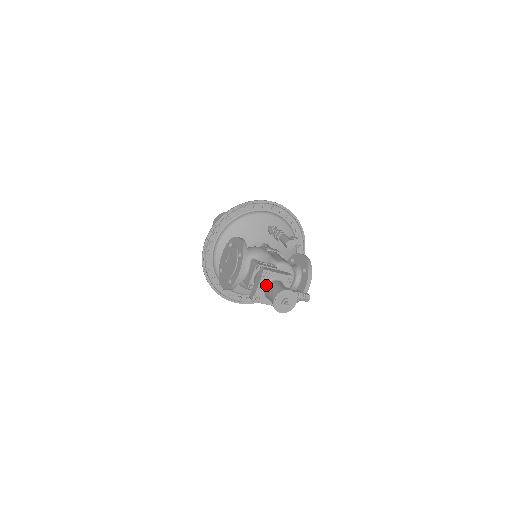
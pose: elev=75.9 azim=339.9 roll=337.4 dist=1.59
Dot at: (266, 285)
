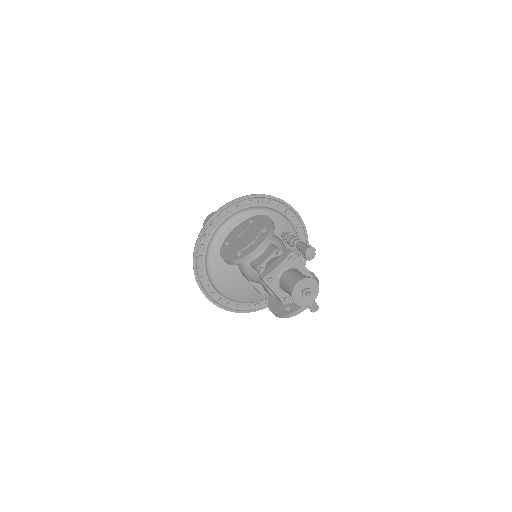
Dot at: (286, 269)
